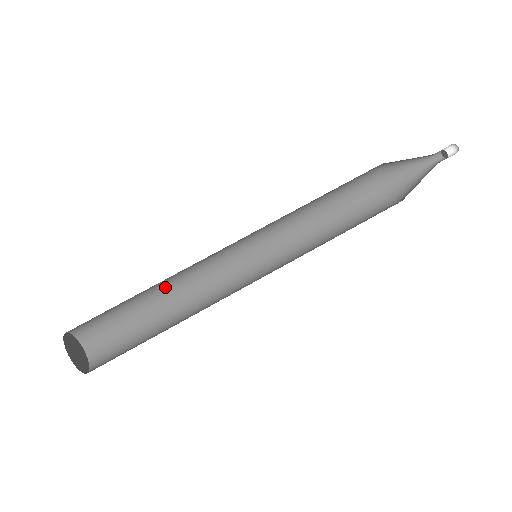
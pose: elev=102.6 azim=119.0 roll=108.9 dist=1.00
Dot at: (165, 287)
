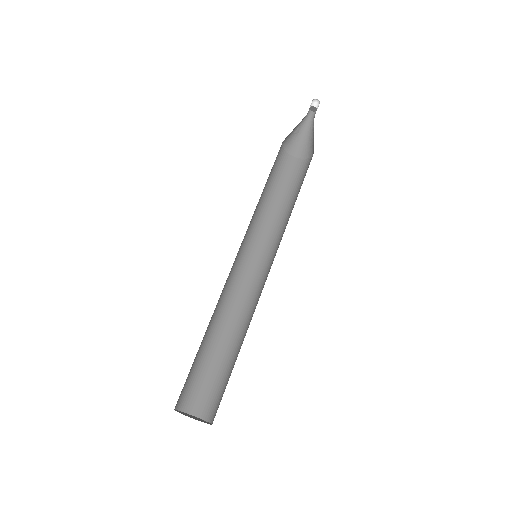
Dot at: occluded
